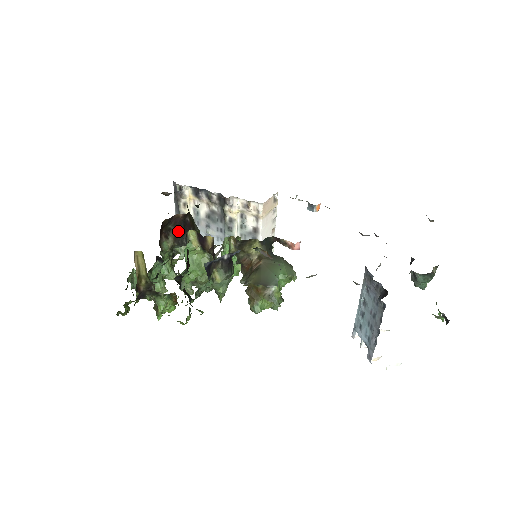
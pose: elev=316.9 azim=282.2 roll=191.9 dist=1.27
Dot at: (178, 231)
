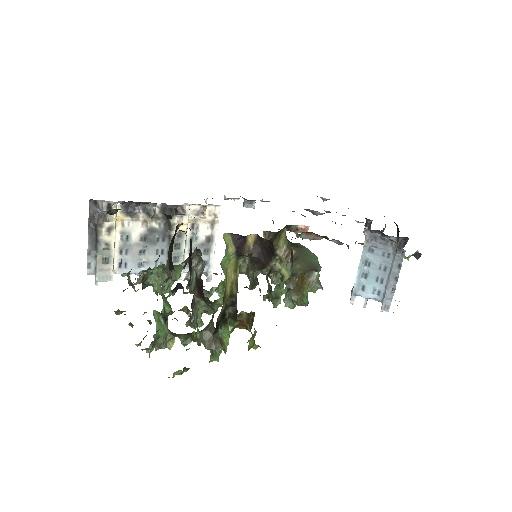
Dot at: (171, 249)
